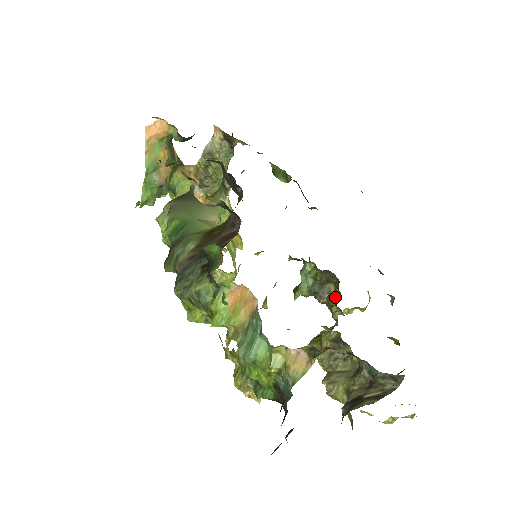
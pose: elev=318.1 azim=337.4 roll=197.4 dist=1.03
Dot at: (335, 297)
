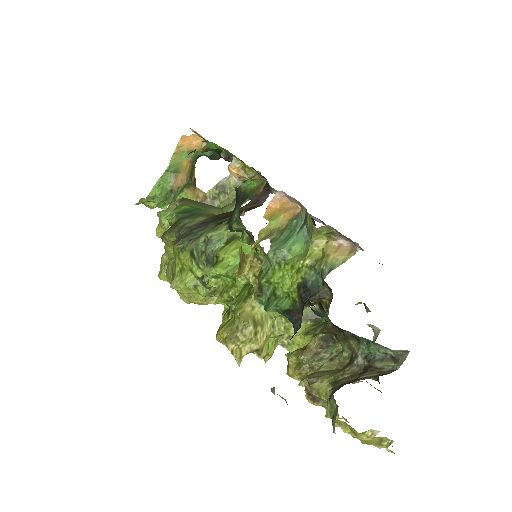
Dot at: occluded
